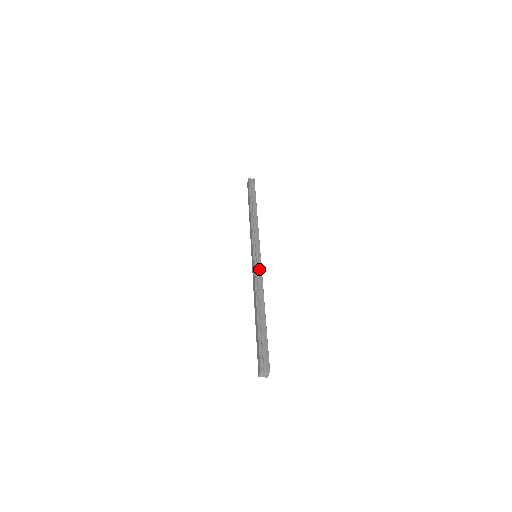
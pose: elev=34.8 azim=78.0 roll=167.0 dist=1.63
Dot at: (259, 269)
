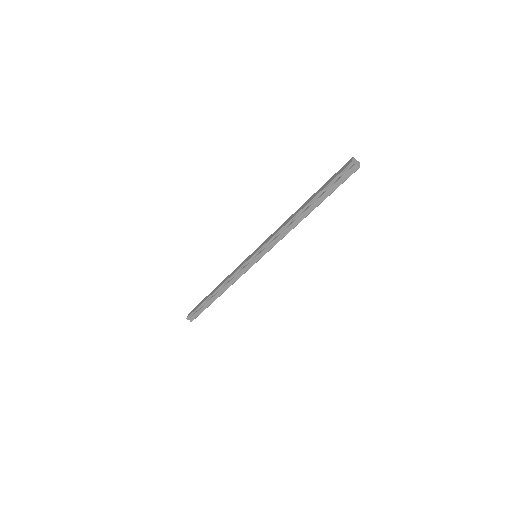
Dot at: occluded
